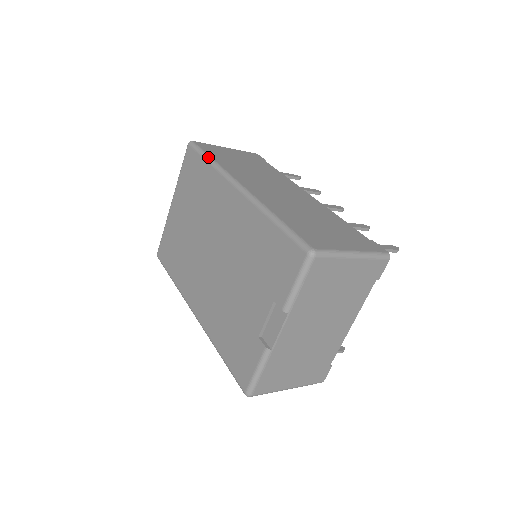
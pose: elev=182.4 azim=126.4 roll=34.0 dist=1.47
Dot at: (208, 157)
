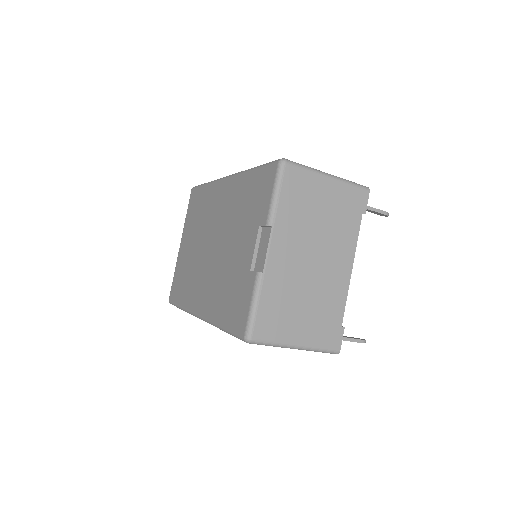
Dot at: (205, 183)
